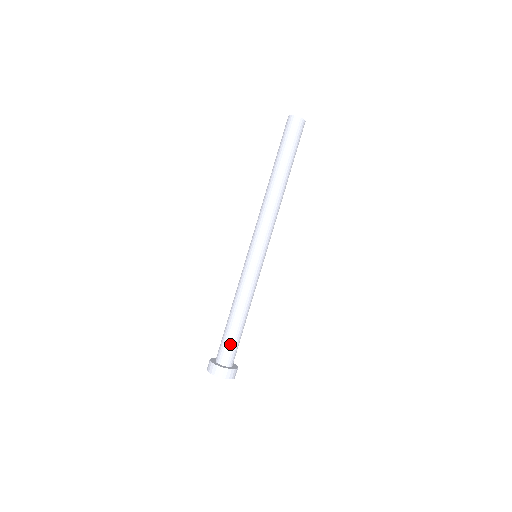
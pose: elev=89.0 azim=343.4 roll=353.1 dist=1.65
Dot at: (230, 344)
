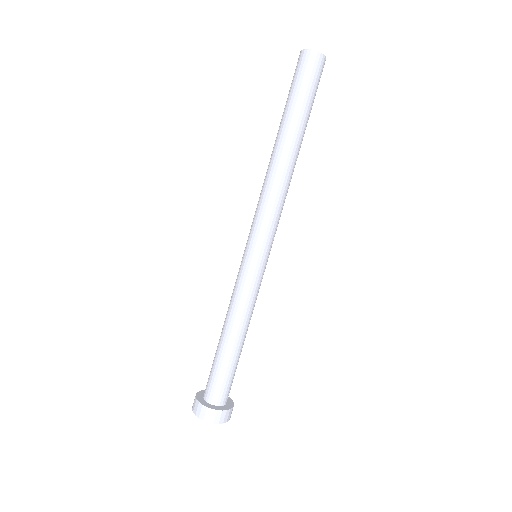
Dot at: (217, 375)
